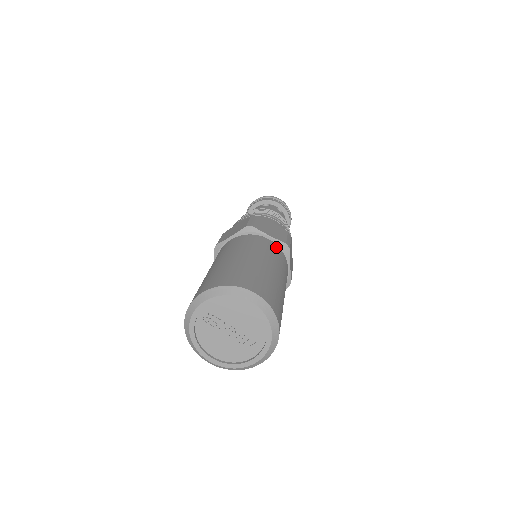
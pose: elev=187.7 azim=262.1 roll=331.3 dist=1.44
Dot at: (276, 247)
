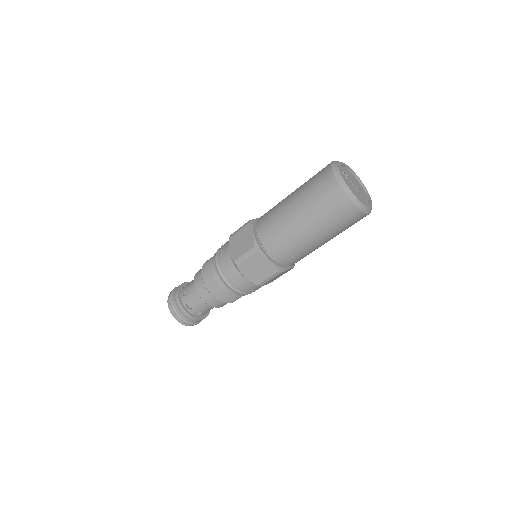
Dot at: occluded
